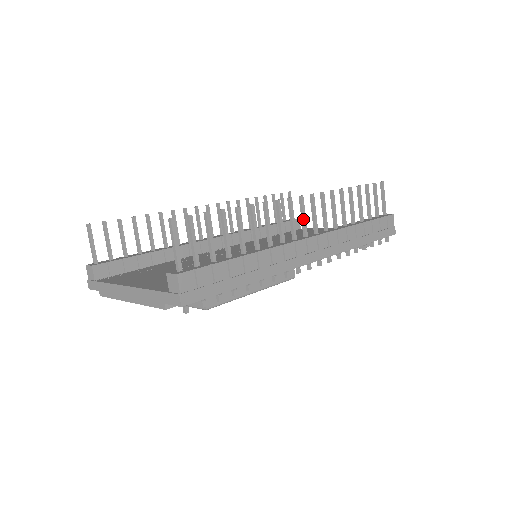
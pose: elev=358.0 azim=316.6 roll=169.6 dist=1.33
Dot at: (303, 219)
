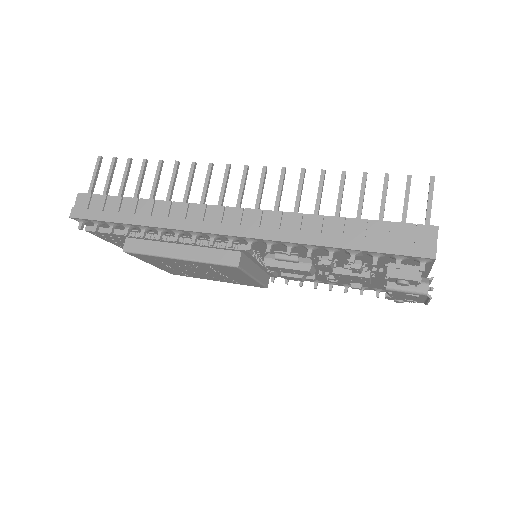
Dot at: (239, 190)
